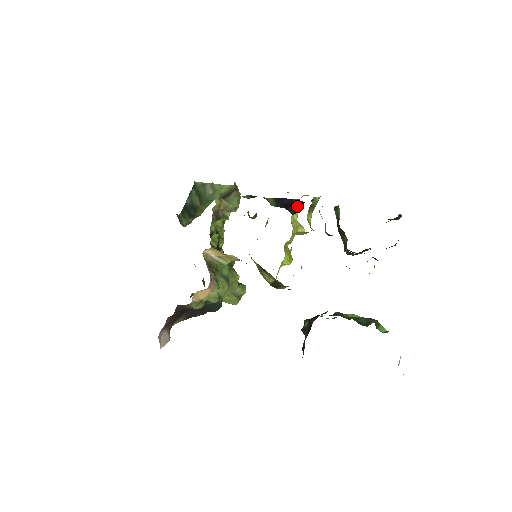
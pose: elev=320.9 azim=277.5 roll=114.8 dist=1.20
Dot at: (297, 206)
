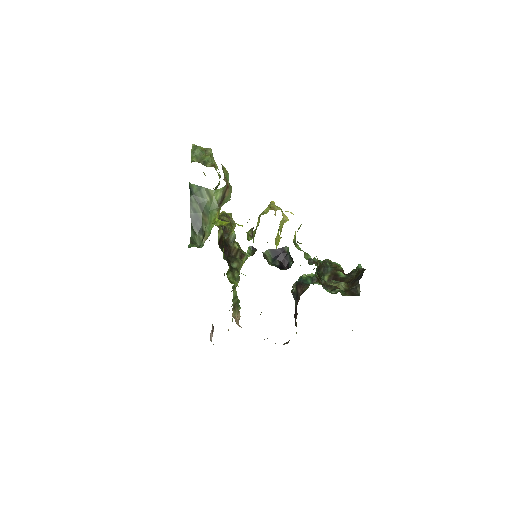
Dot at: (288, 259)
